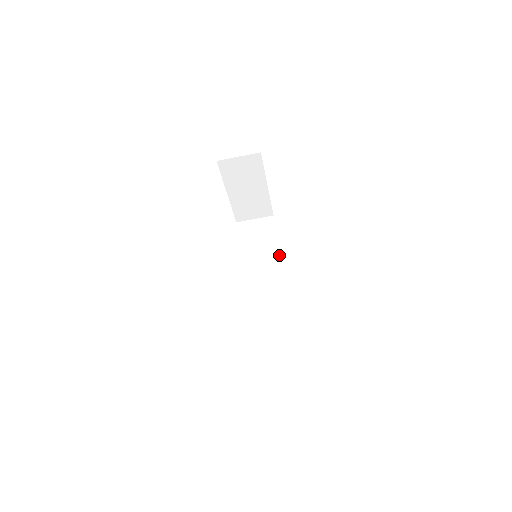
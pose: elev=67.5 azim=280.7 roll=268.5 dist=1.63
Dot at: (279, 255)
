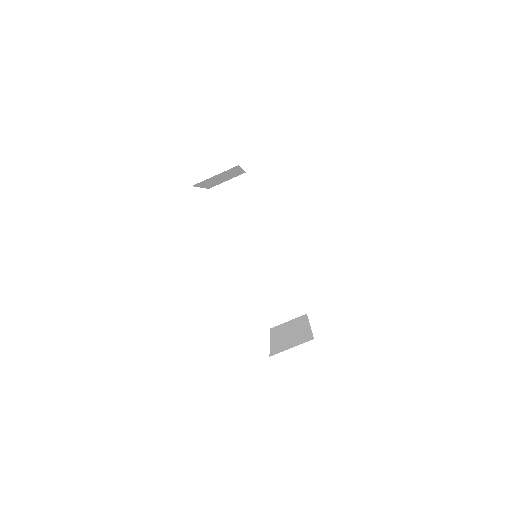
Dot at: (266, 220)
